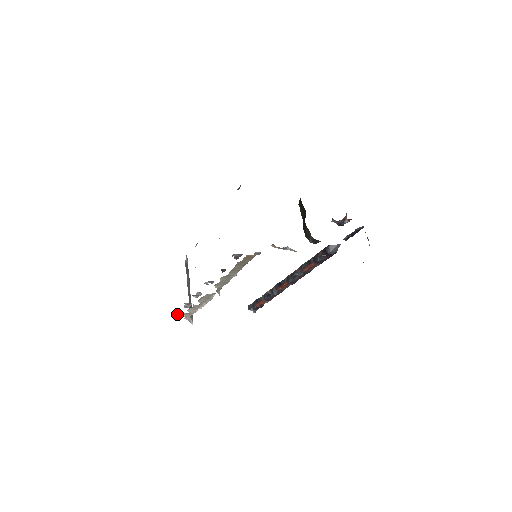
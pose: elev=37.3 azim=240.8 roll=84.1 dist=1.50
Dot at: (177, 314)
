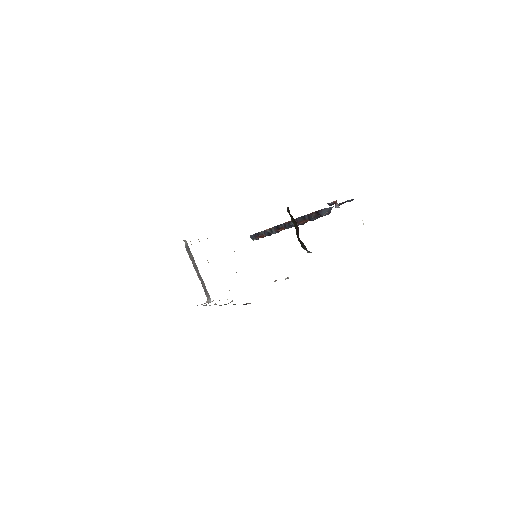
Dot at: occluded
